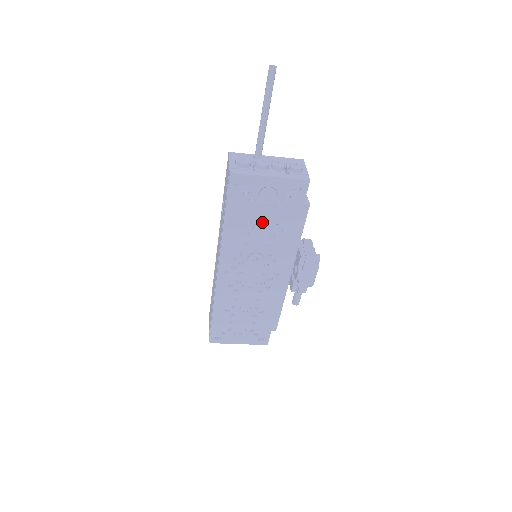
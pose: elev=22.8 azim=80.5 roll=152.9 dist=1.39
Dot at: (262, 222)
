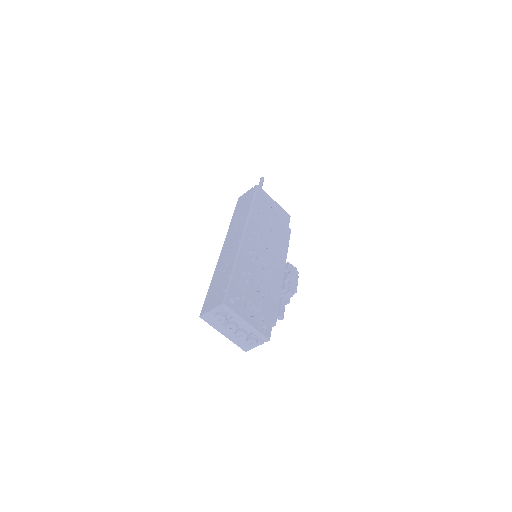
Dot at: (269, 221)
